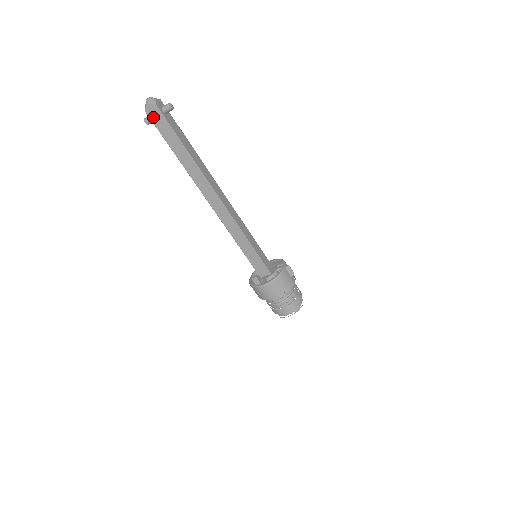
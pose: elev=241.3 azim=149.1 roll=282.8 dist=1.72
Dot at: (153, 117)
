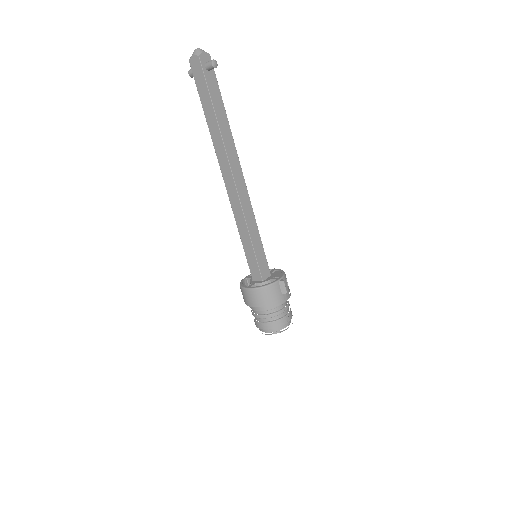
Dot at: (194, 70)
